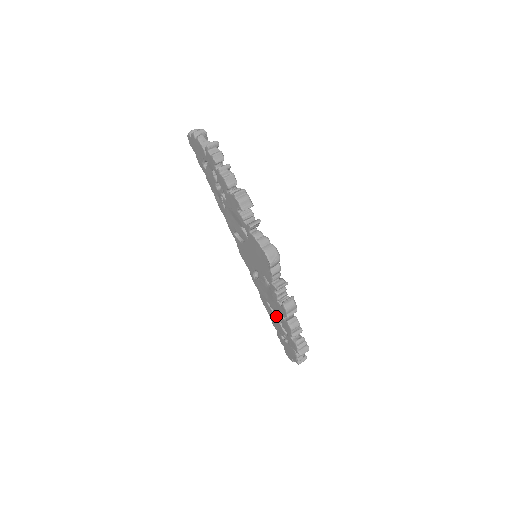
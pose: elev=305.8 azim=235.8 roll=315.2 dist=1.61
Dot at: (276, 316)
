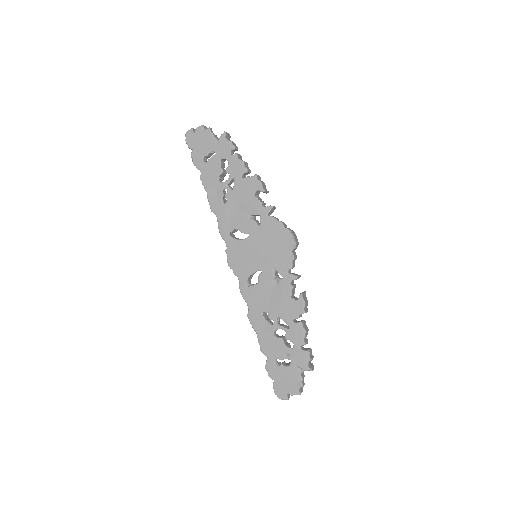
Dot at: (277, 327)
